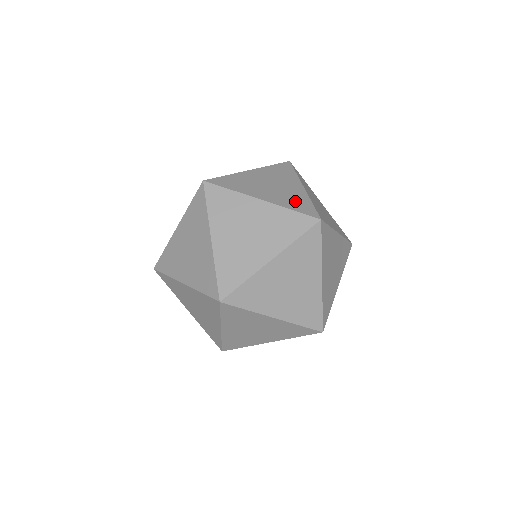
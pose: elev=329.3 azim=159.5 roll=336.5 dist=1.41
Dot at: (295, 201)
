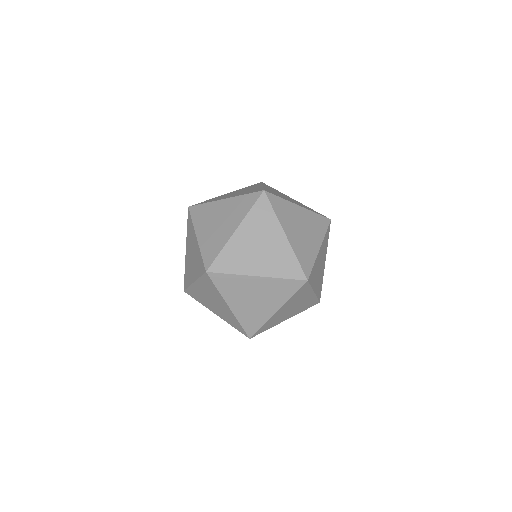
Dot at: (283, 264)
